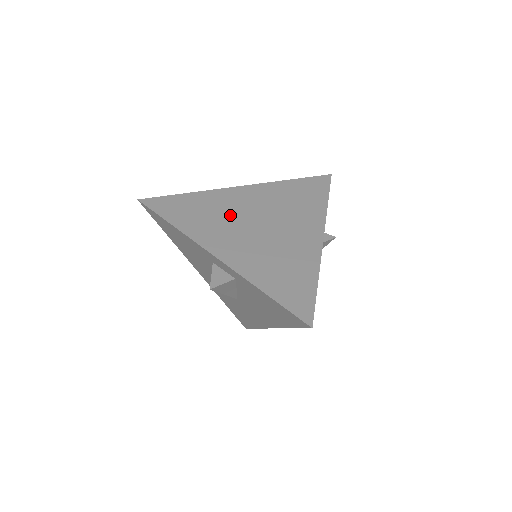
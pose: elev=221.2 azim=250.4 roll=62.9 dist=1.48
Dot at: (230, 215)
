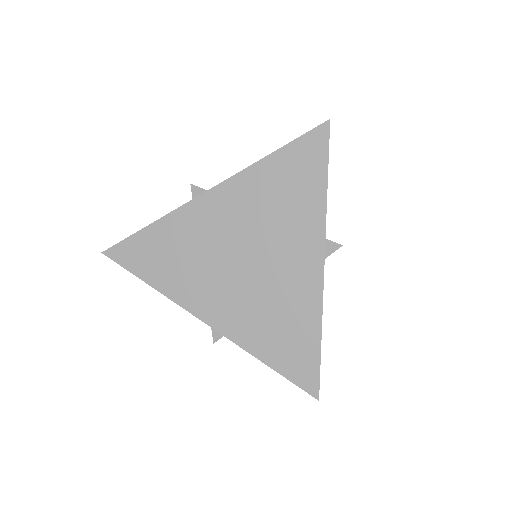
Dot at: (207, 252)
